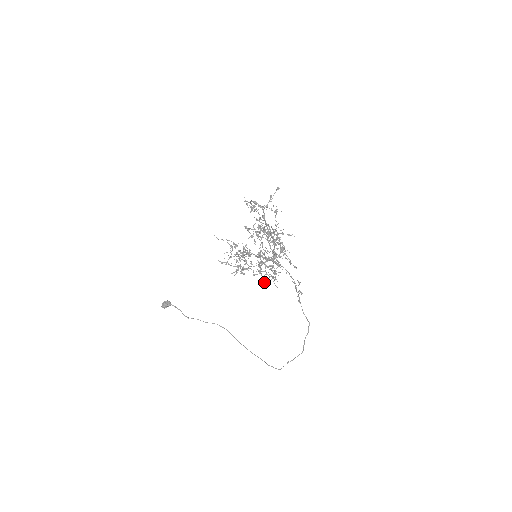
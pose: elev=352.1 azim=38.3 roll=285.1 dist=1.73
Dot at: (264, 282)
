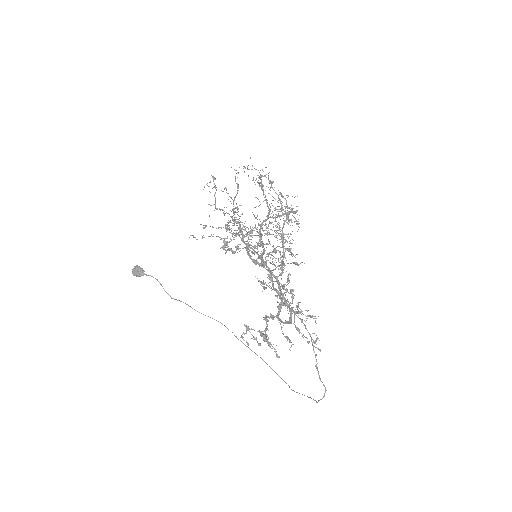
Dot at: occluded
